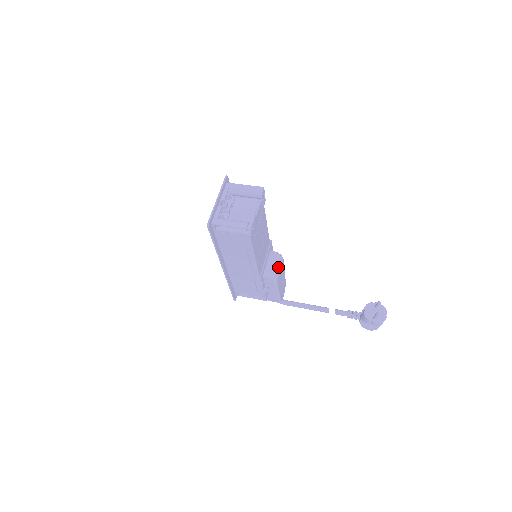
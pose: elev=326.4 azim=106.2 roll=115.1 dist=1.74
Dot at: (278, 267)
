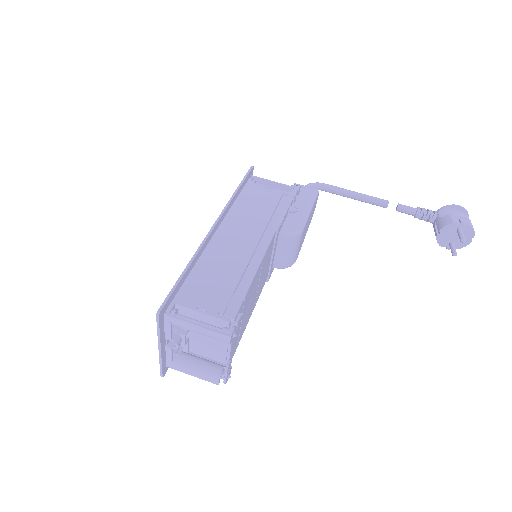
Dot at: (294, 251)
